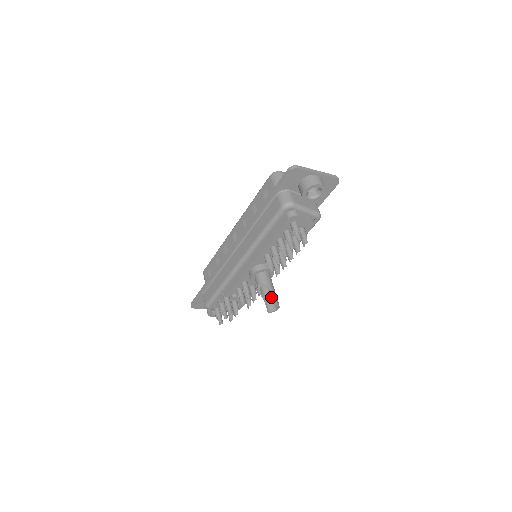
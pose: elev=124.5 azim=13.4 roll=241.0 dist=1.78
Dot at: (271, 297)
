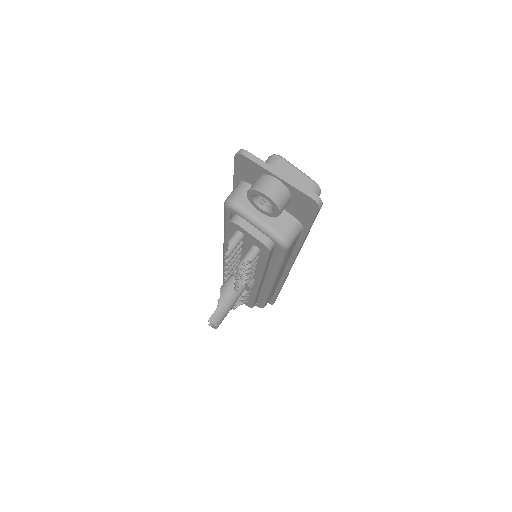
Dot at: occluded
